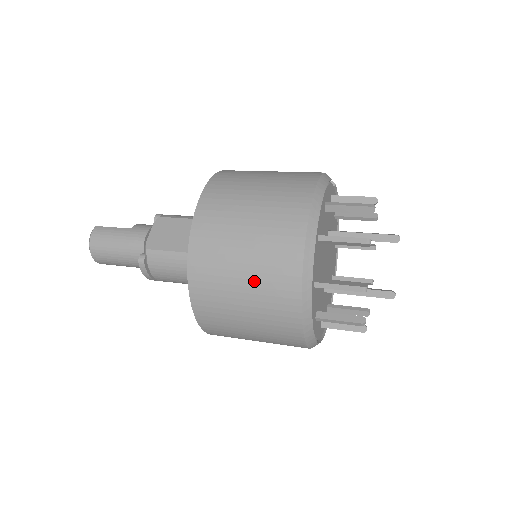
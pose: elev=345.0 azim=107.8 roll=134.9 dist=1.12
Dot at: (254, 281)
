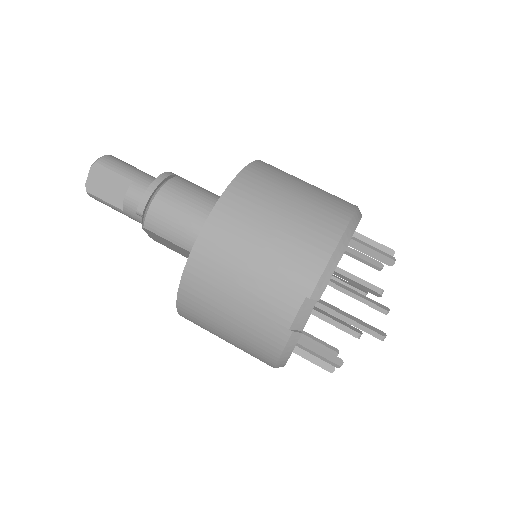
Dot at: occluded
